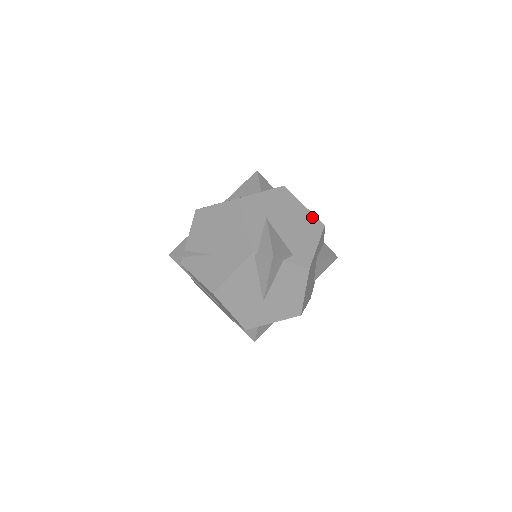
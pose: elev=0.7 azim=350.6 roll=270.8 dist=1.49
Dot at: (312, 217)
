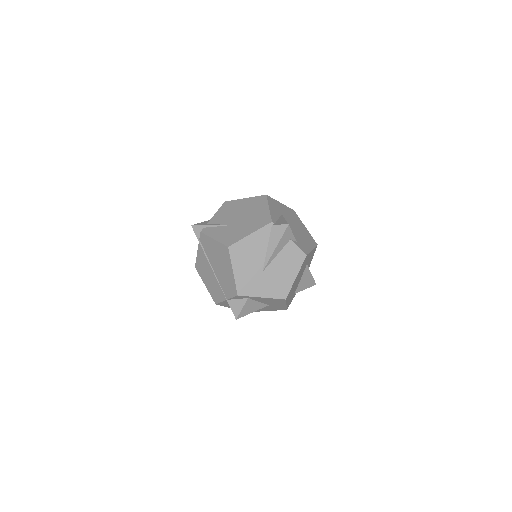
Dot at: (310, 235)
